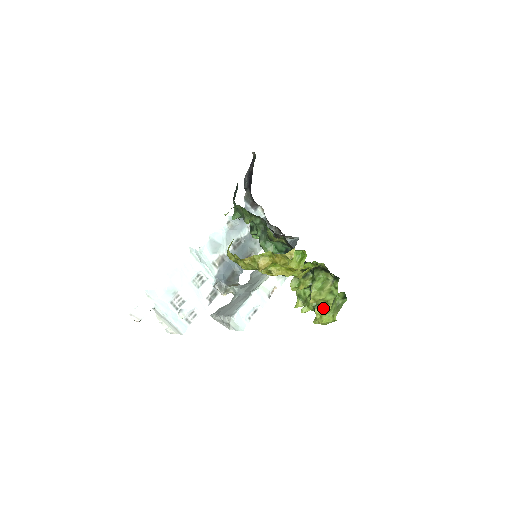
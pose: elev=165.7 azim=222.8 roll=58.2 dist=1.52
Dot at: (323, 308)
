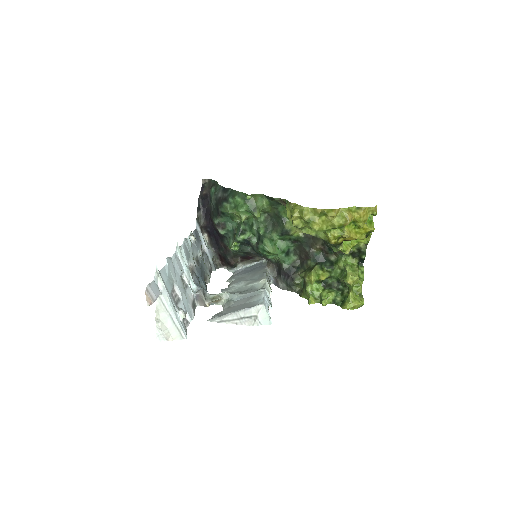
Dot at: (354, 291)
